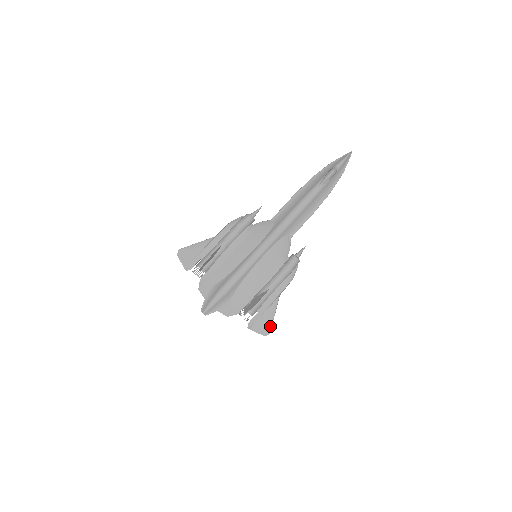
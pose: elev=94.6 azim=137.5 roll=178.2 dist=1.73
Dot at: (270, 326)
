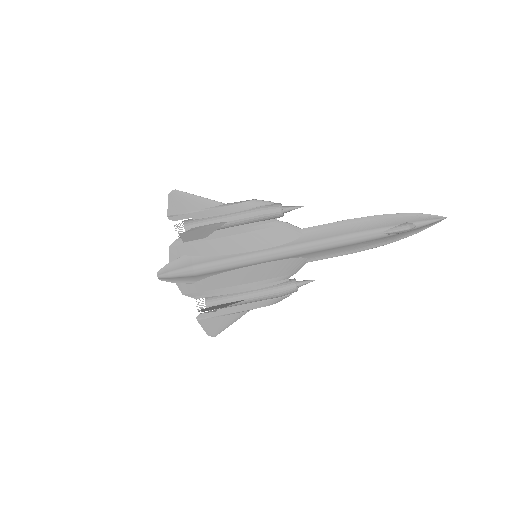
Dot at: (220, 331)
